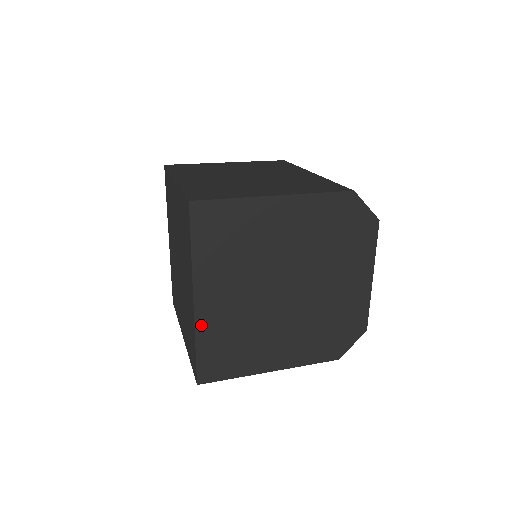
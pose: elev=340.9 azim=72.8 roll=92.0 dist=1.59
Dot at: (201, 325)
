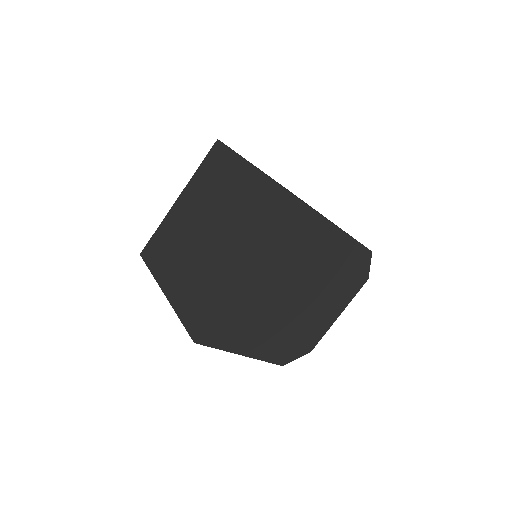
Dot at: (234, 295)
